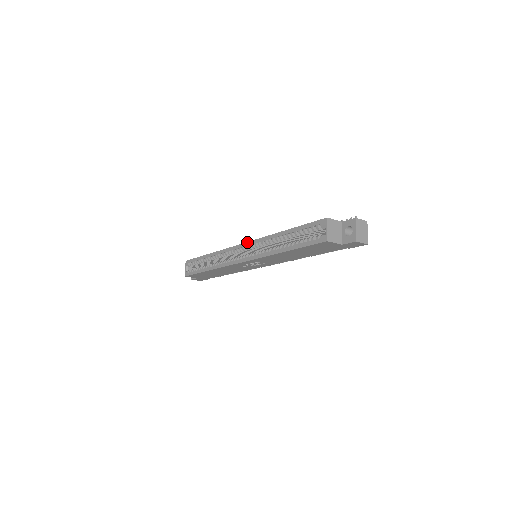
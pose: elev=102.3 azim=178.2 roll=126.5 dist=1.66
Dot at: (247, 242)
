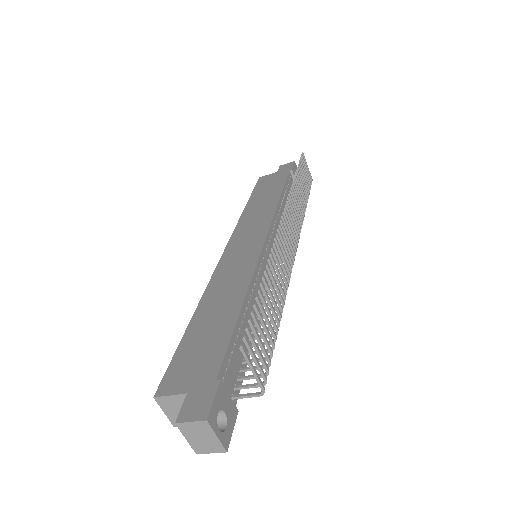
Dot at: (220, 259)
